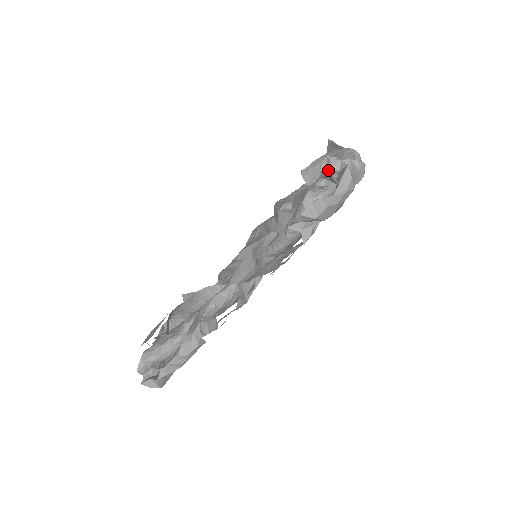
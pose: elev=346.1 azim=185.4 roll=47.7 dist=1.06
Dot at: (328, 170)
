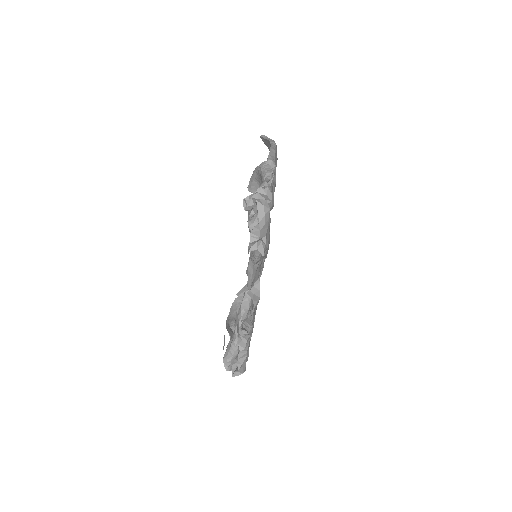
Dot at: (249, 208)
